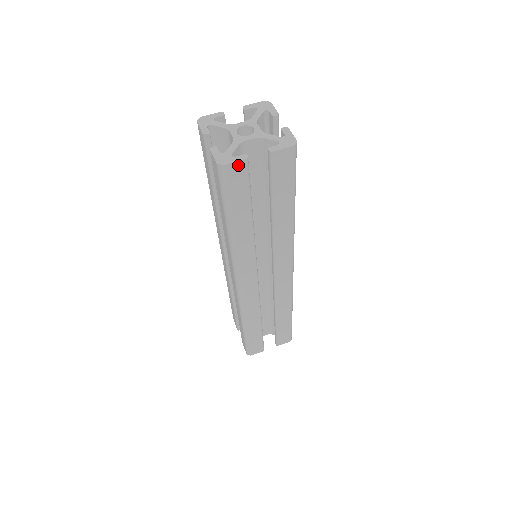
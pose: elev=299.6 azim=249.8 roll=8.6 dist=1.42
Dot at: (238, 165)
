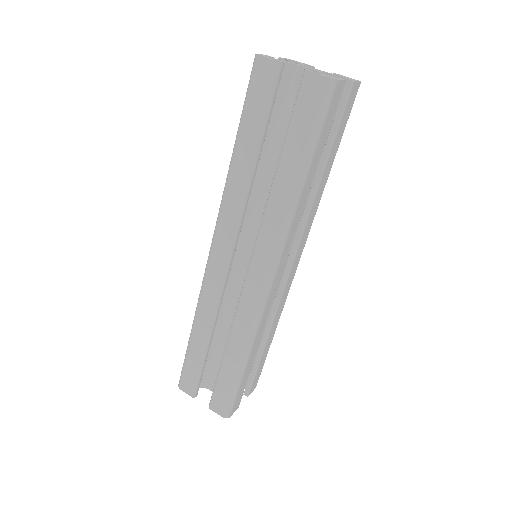
Dot at: (341, 86)
